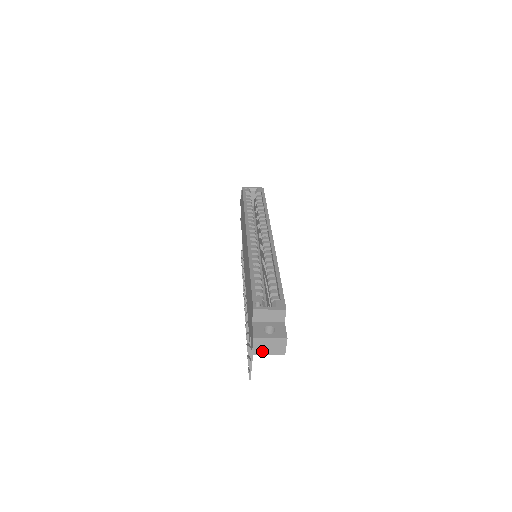
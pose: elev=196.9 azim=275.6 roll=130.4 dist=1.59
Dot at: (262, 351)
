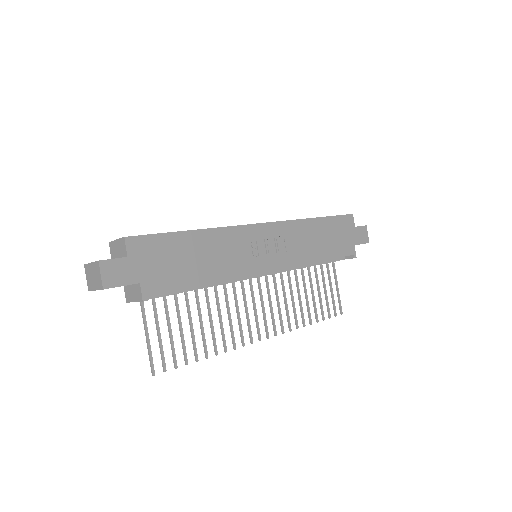
Dot at: (92, 285)
